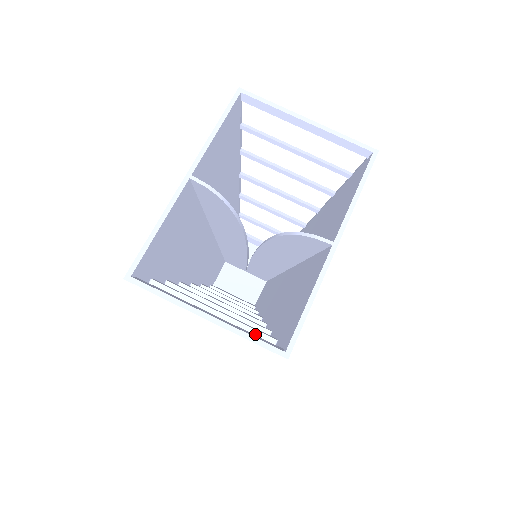
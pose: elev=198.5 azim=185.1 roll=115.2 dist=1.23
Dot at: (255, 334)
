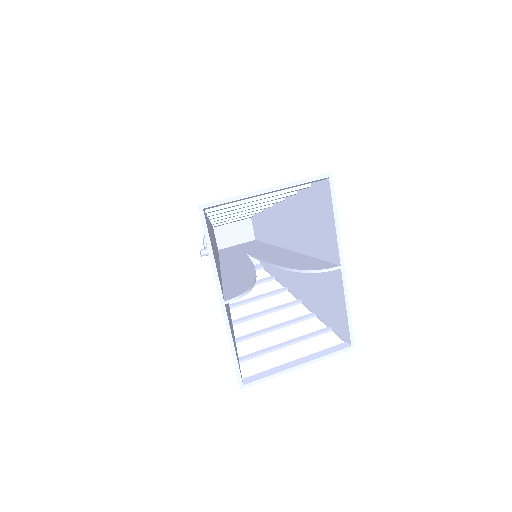
Dot at: occluded
